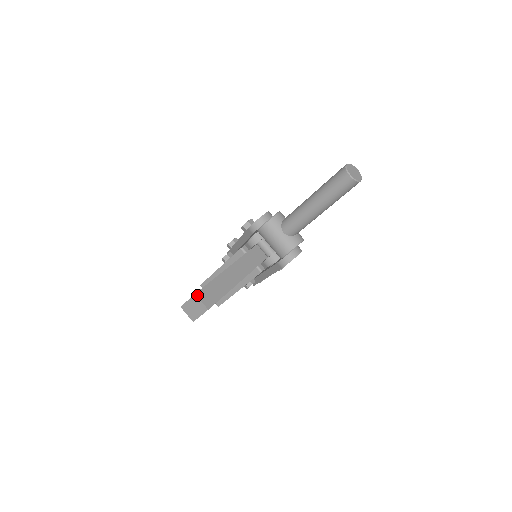
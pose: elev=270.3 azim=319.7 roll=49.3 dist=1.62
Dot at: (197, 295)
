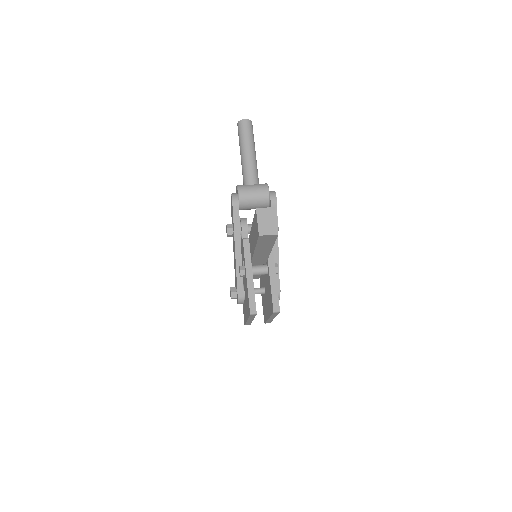
Dot at: (258, 209)
